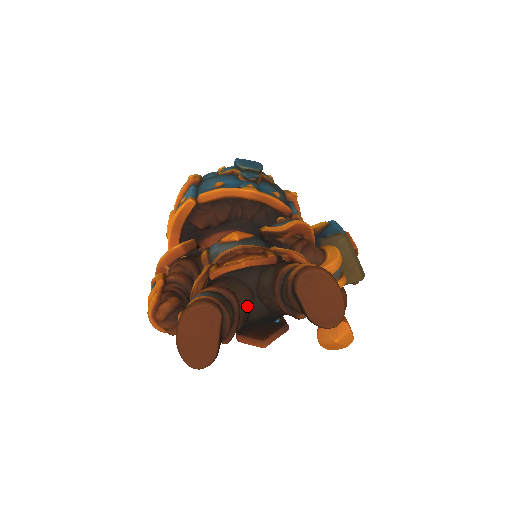
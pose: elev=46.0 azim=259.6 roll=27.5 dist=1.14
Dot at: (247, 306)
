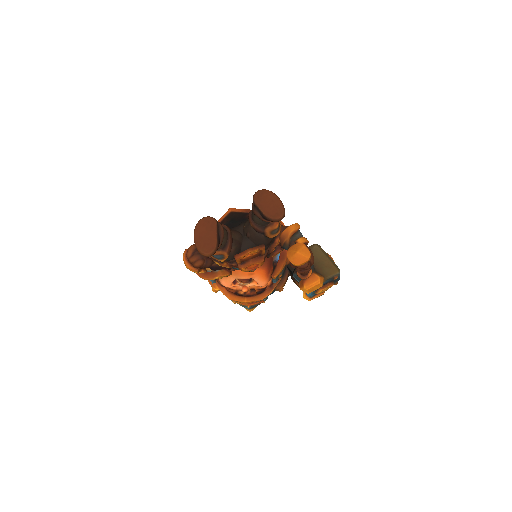
Dot at: (238, 238)
